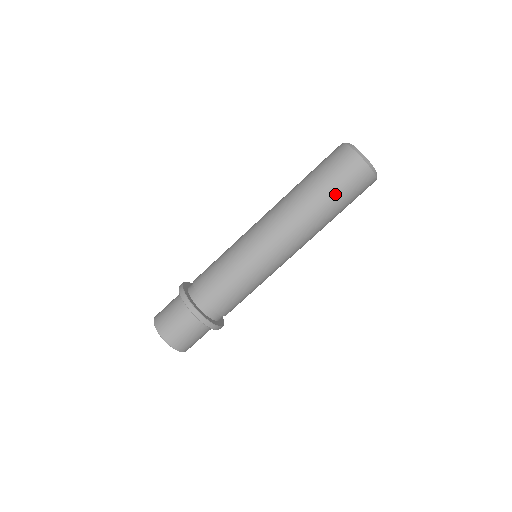
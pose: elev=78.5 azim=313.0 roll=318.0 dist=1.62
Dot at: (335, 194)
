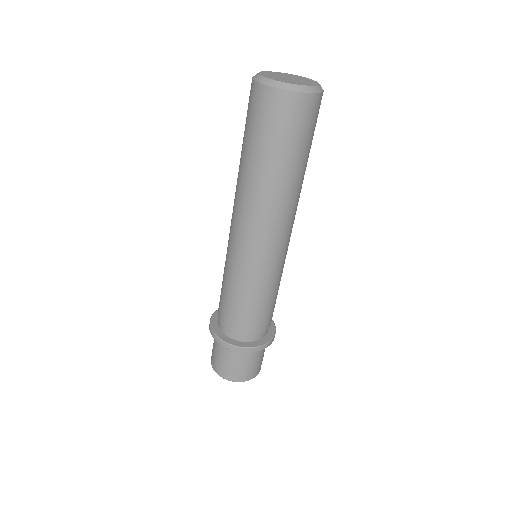
Dot at: (295, 153)
